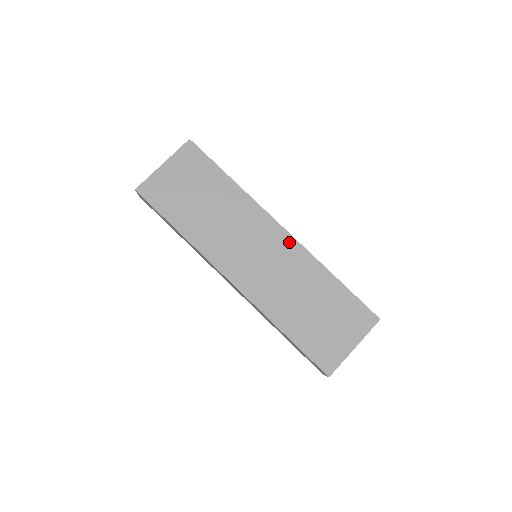
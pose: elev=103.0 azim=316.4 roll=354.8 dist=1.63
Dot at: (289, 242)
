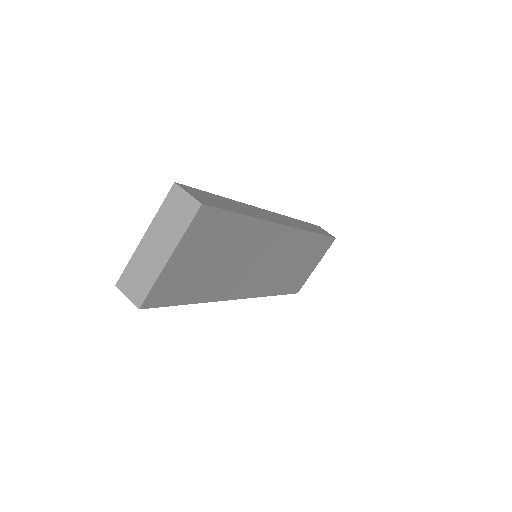
Dot at: (292, 235)
